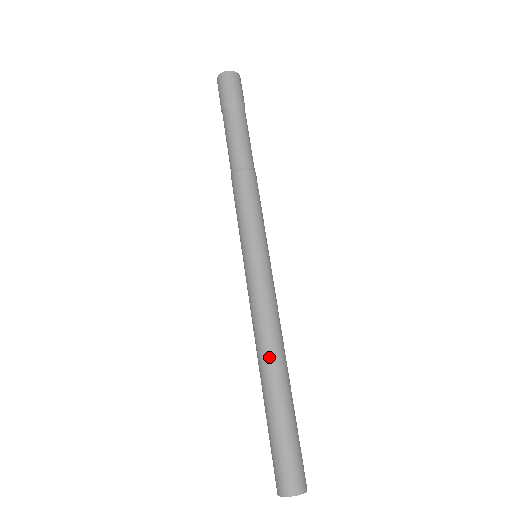
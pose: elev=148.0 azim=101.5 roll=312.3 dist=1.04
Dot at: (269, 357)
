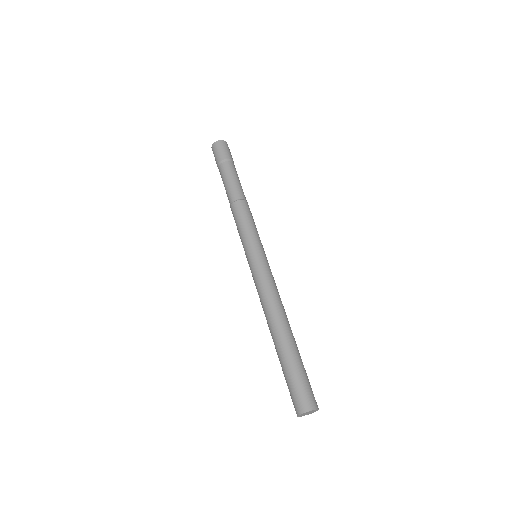
Dot at: (283, 317)
